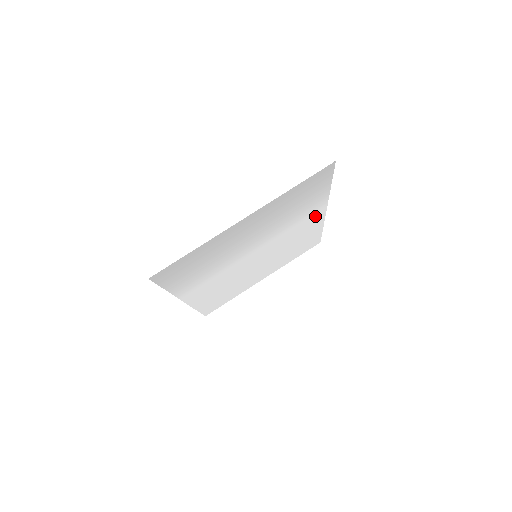
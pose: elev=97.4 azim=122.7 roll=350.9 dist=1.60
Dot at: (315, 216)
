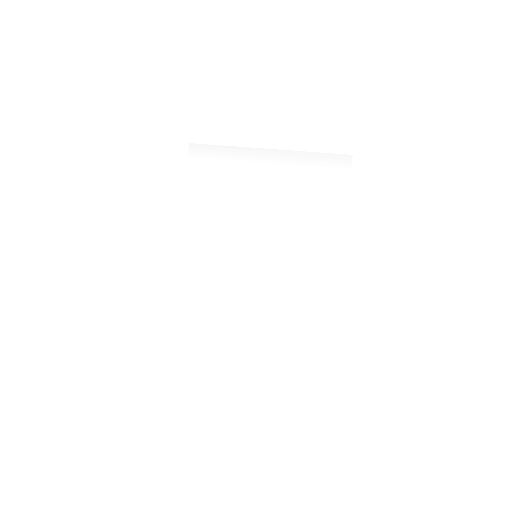
Dot at: (326, 259)
